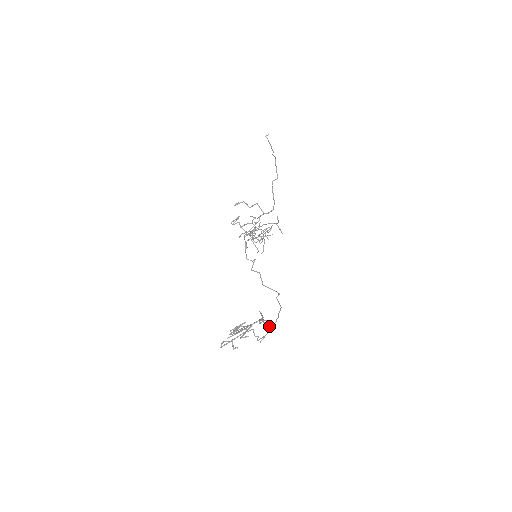
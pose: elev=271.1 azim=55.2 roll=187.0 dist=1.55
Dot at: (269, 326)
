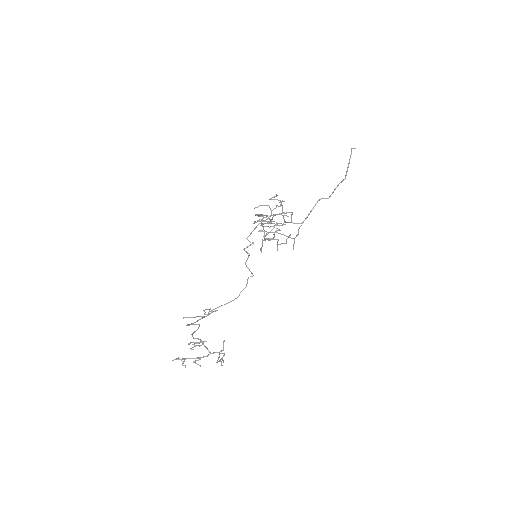
Dot at: (223, 360)
